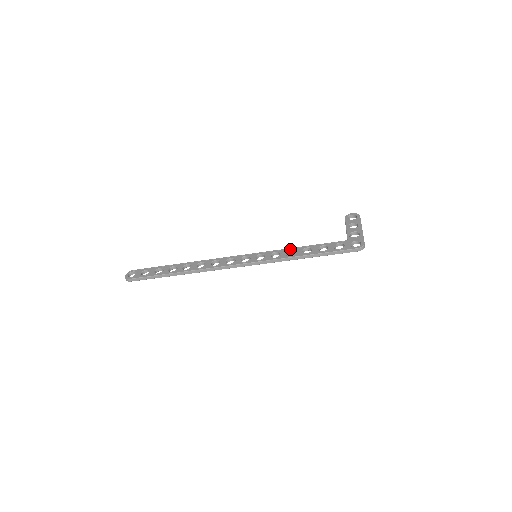
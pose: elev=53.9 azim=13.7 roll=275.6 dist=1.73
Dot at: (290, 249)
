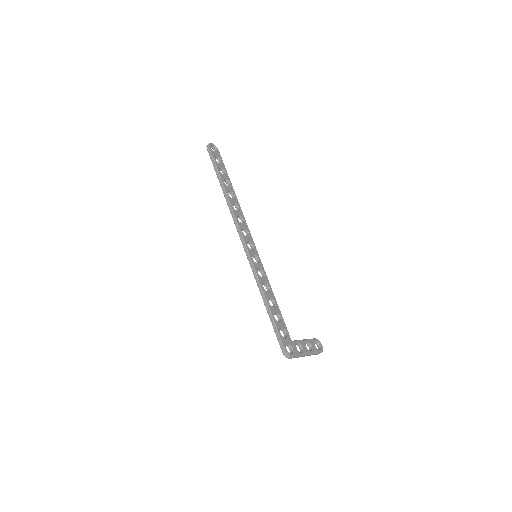
Dot at: (270, 286)
